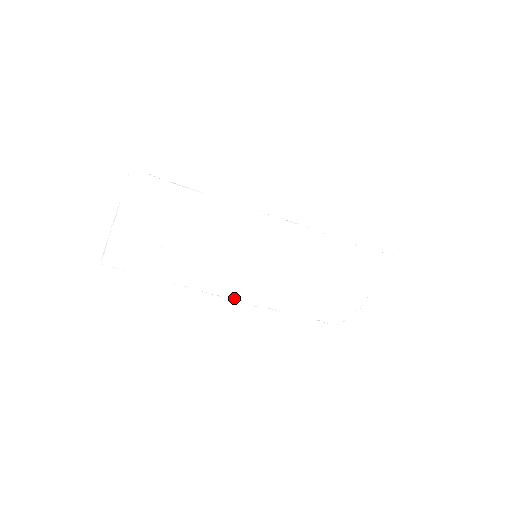
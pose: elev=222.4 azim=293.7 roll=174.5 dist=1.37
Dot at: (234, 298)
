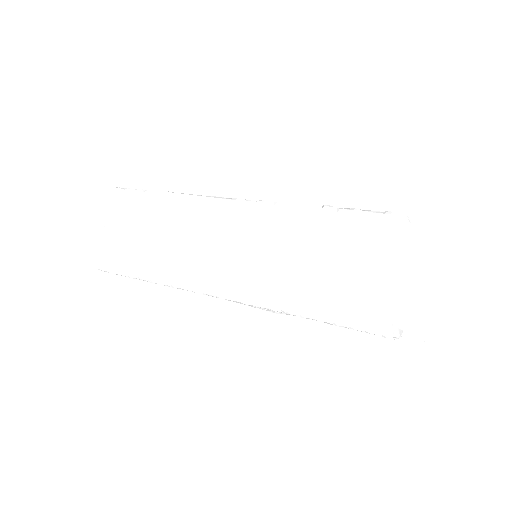
Dot at: (249, 305)
